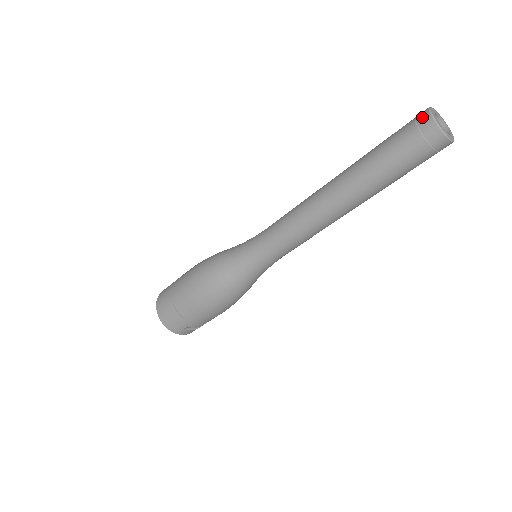
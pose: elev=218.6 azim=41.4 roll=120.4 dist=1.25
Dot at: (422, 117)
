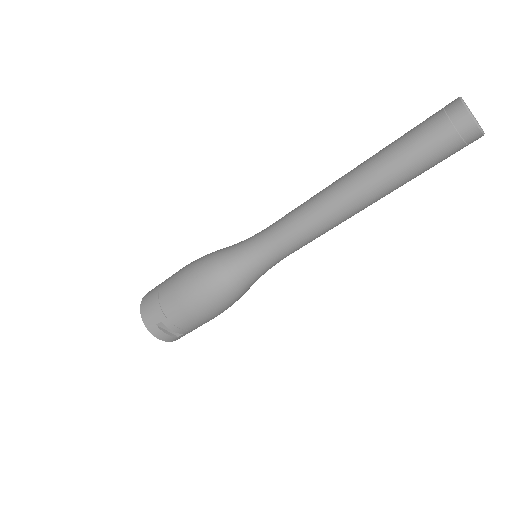
Dot at: (451, 102)
